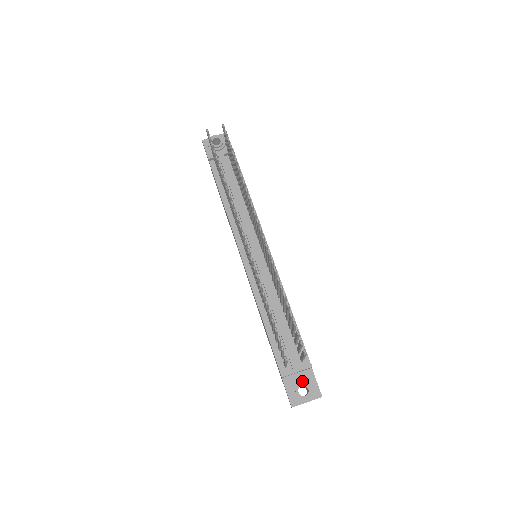
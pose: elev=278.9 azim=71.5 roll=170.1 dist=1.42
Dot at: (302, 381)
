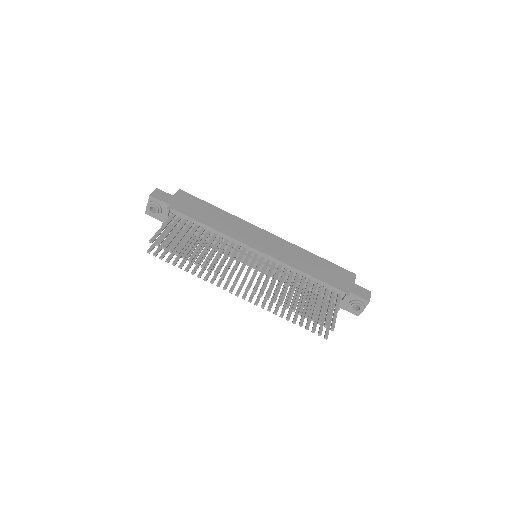
Dot at: (351, 303)
